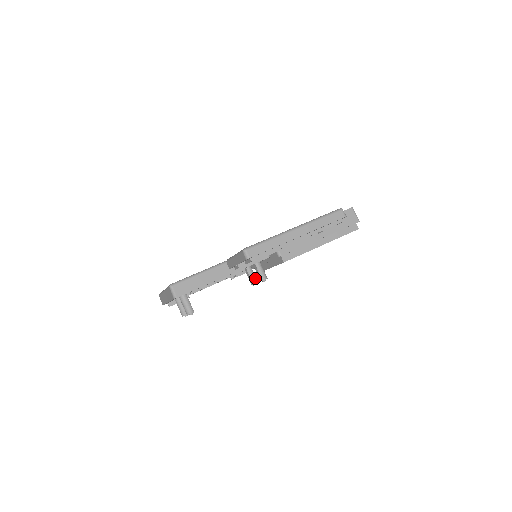
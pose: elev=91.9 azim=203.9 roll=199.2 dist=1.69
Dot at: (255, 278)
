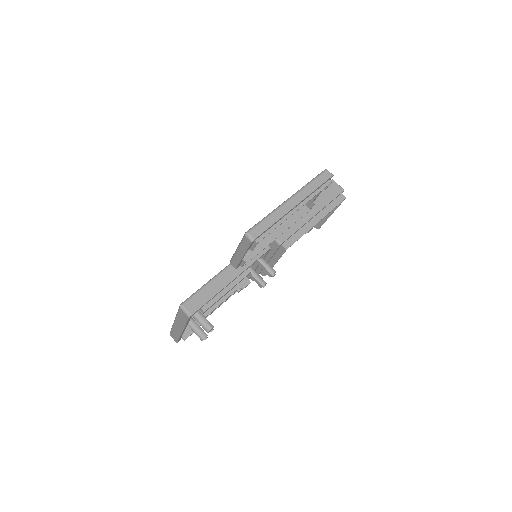
Dot at: (262, 280)
